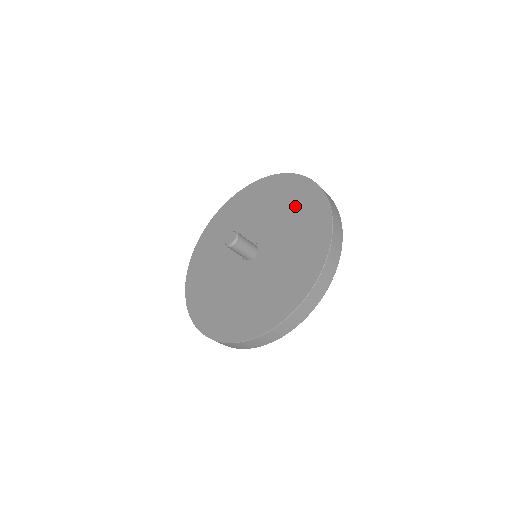
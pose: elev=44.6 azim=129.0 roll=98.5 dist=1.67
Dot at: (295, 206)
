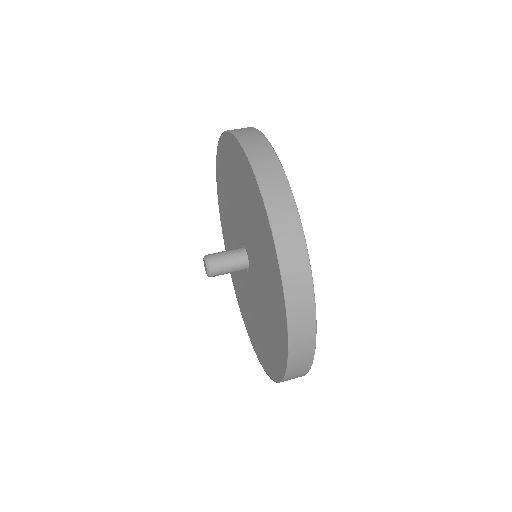
Dot at: (228, 175)
